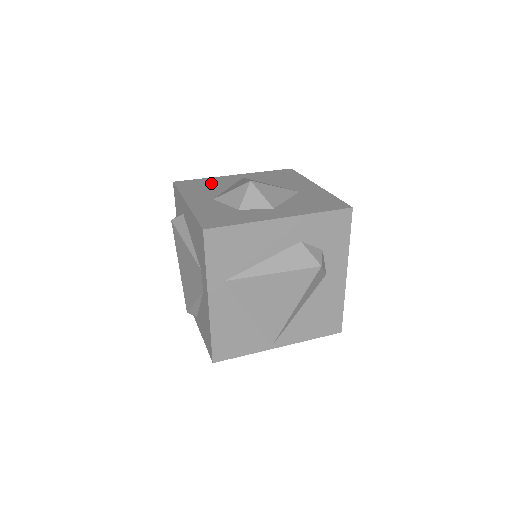
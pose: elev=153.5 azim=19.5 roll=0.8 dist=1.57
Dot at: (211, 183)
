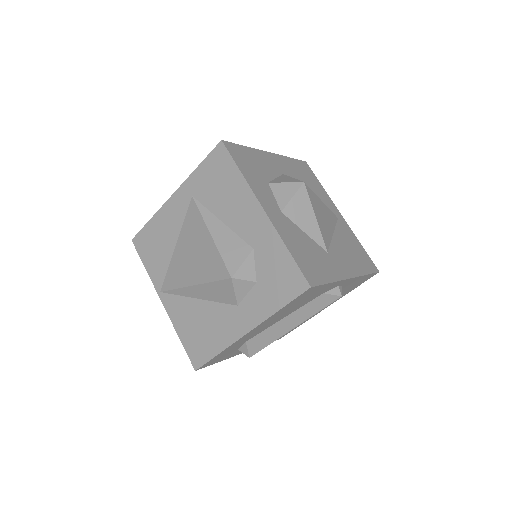
Dot at: (315, 187)
